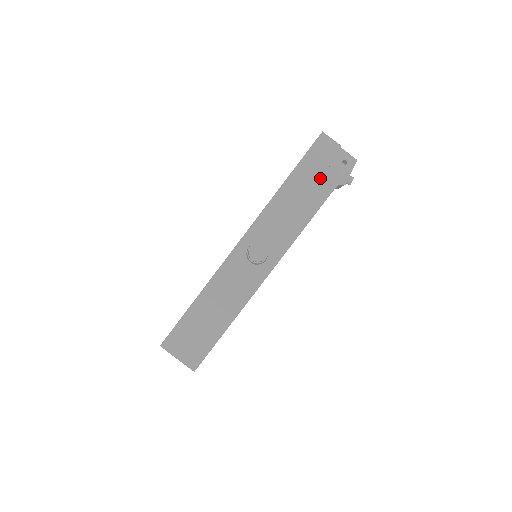
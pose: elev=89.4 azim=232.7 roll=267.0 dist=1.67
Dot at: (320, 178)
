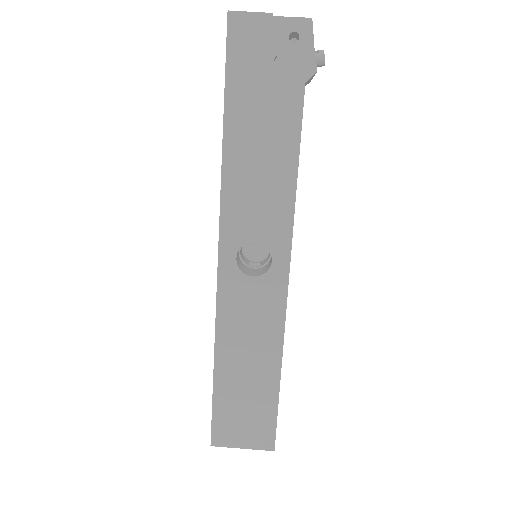
Dot at: (272, 89)
